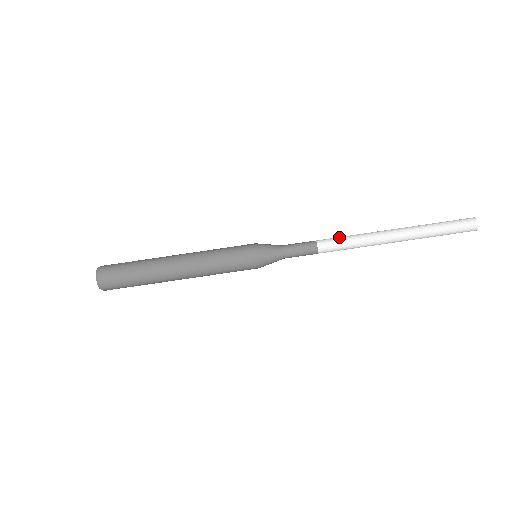
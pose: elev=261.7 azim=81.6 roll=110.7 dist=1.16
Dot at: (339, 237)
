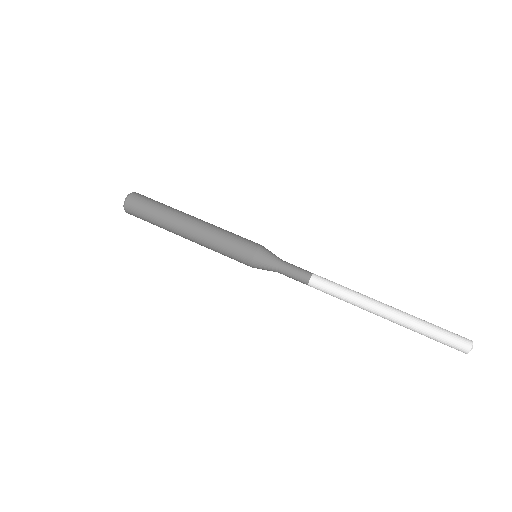
Dot at: occluded
